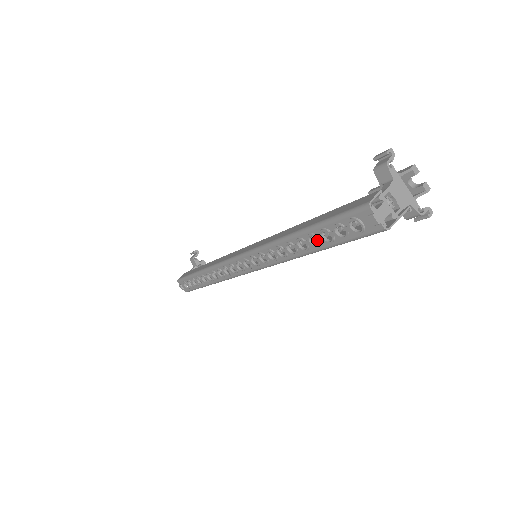
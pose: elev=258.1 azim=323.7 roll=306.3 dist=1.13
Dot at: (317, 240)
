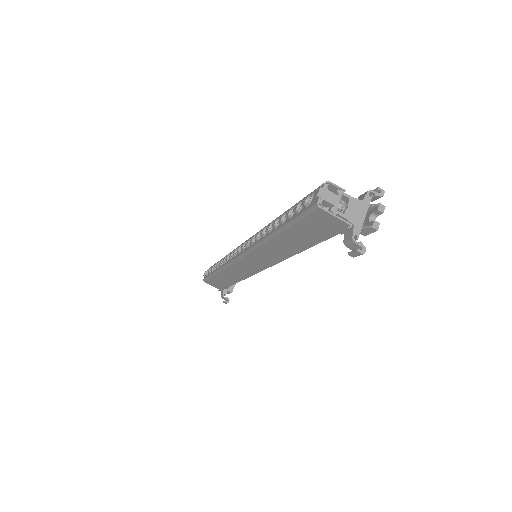
Dot at: (291, 249)
